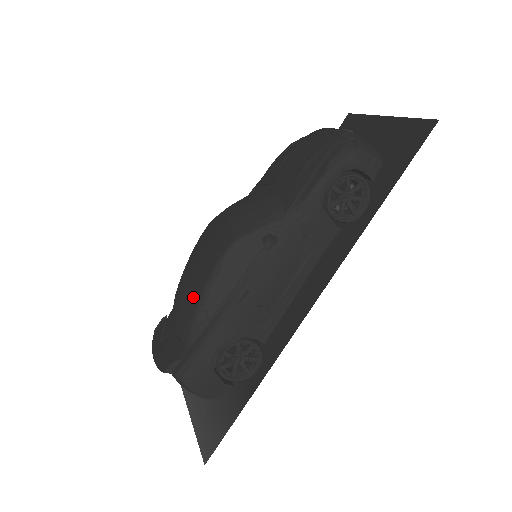
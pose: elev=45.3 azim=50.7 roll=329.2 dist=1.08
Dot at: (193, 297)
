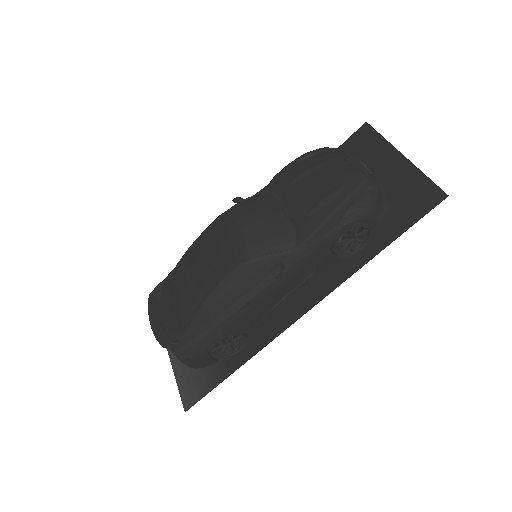
Dot at: (199, 293)
